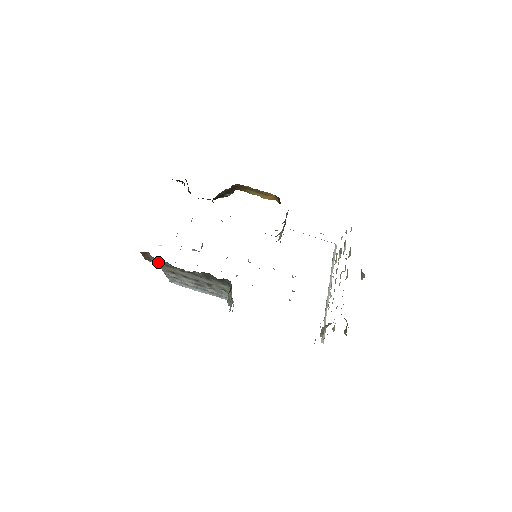
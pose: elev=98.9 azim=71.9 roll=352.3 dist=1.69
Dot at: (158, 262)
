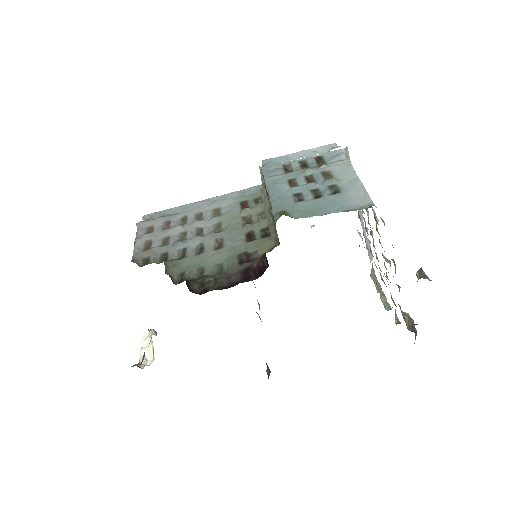
Dot at: occluded
